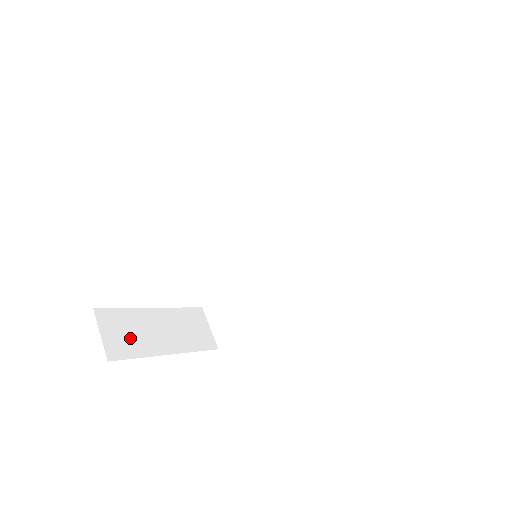
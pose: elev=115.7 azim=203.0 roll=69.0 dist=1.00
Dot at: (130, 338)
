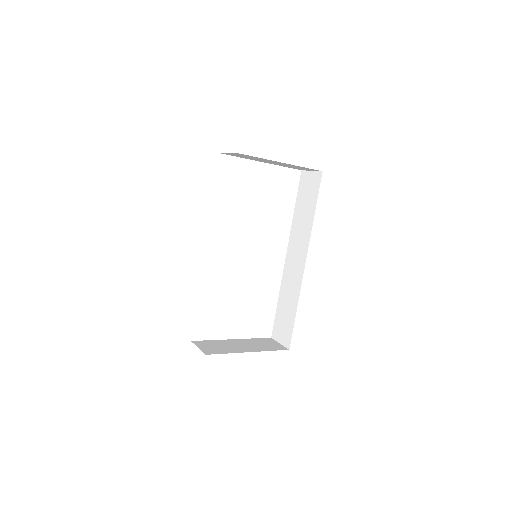
Dot at: (219, 348)
